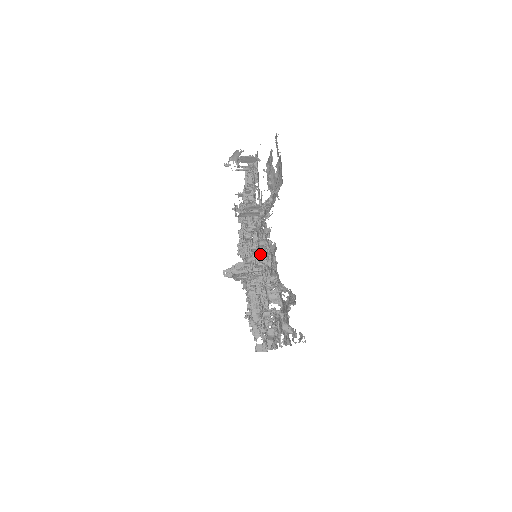
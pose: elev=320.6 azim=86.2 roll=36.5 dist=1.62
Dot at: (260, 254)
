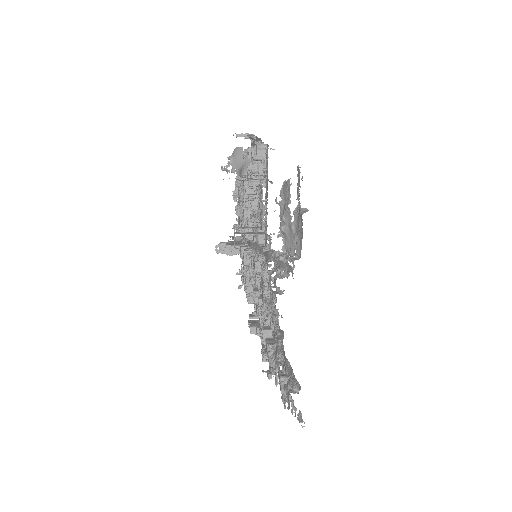
Dot at: occluded
